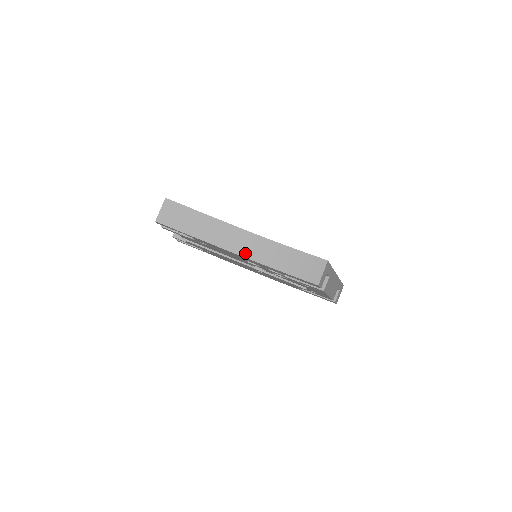
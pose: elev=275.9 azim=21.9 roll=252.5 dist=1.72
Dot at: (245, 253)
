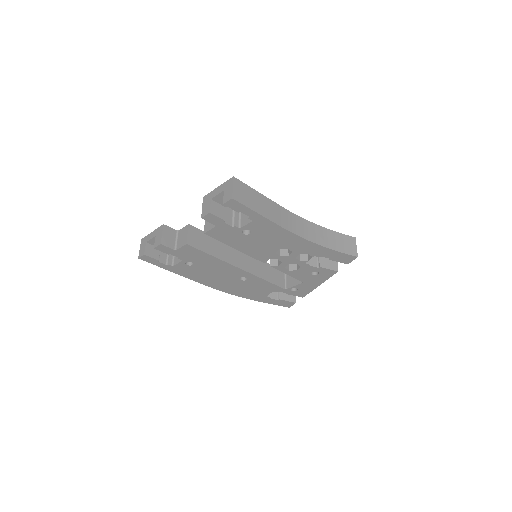
Dot at: (301, 234)
